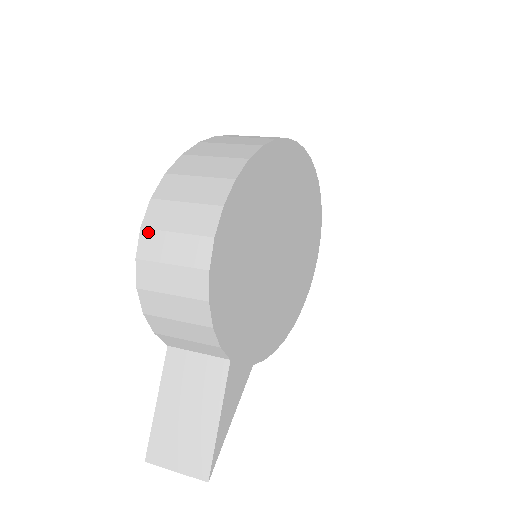
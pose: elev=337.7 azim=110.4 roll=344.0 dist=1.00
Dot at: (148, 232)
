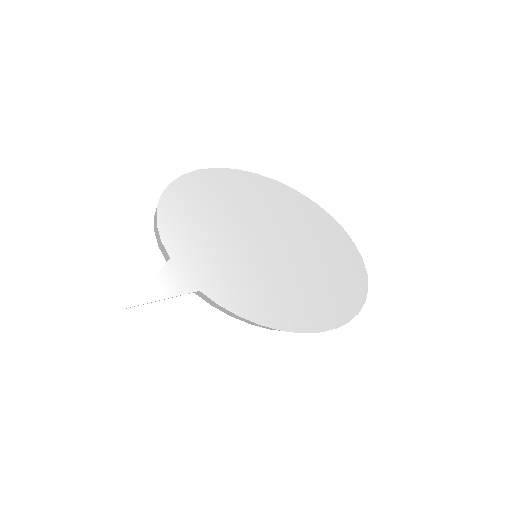
Dot at: occluded
